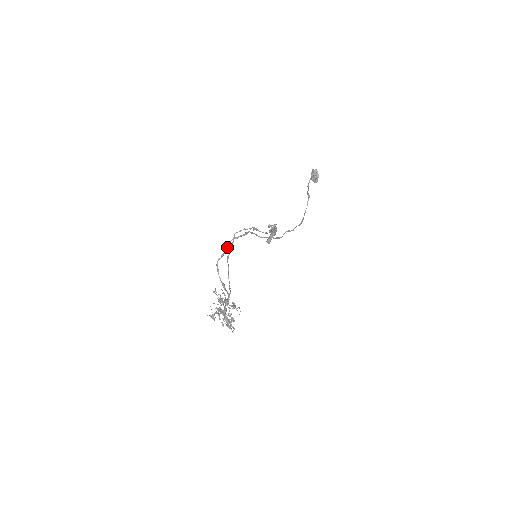
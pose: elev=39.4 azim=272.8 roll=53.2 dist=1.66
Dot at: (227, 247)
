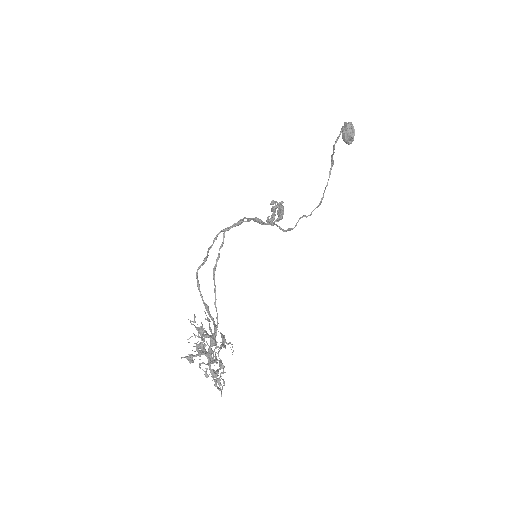
Dot at: (212, 244)
